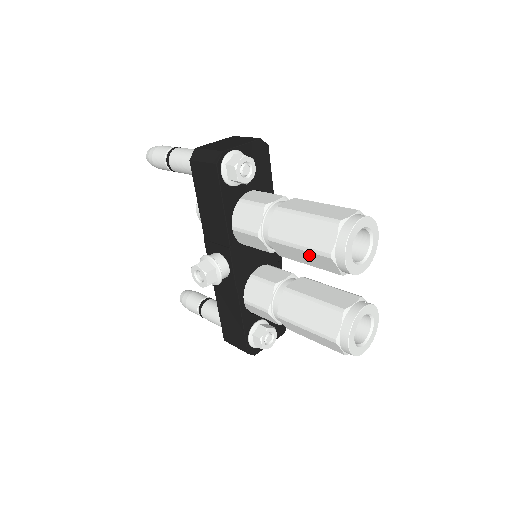
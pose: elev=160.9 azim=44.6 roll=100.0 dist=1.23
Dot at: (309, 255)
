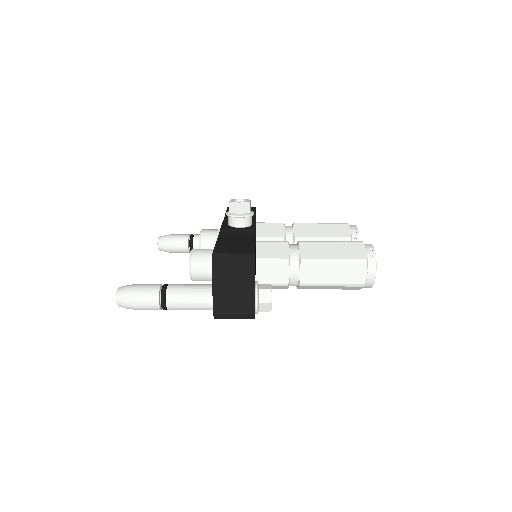
Dot at: occluded
